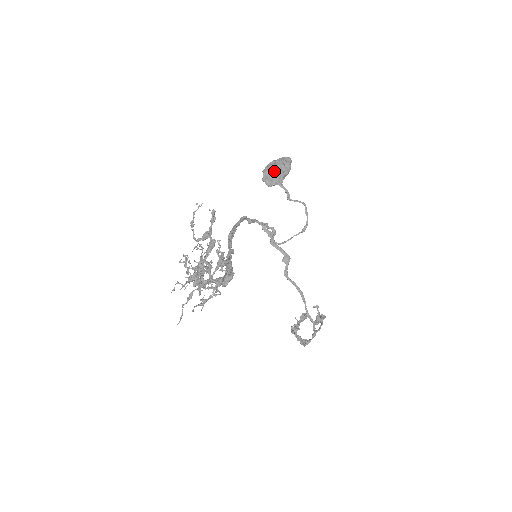
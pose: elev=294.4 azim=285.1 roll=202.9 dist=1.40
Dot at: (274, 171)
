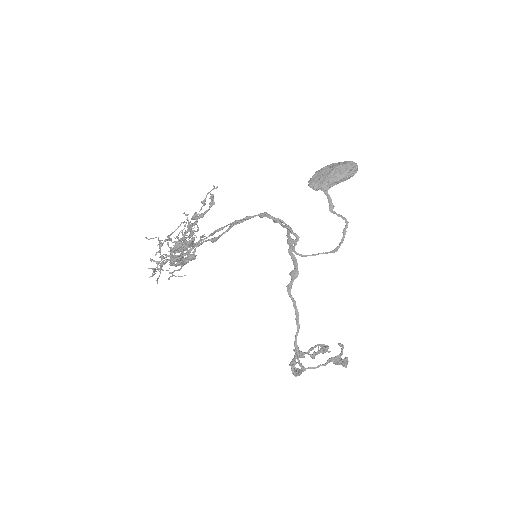
Dot at: (324, 174)
